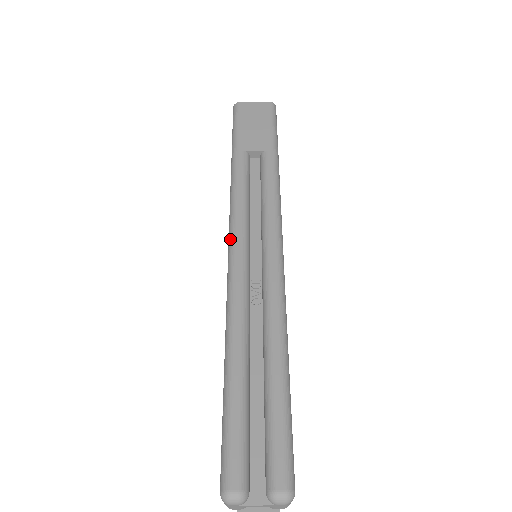
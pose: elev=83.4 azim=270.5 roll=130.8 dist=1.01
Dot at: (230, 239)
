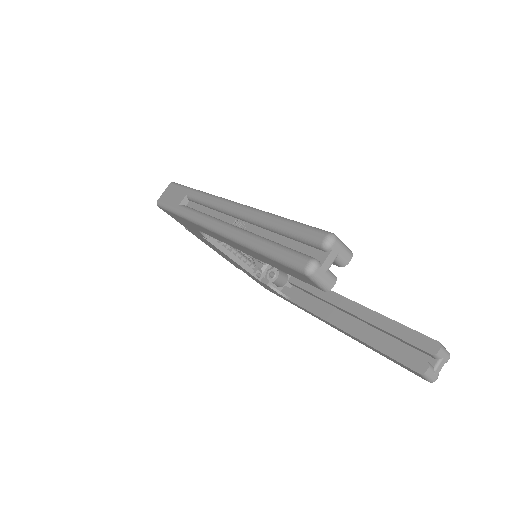
Dot at: (208, 228)
